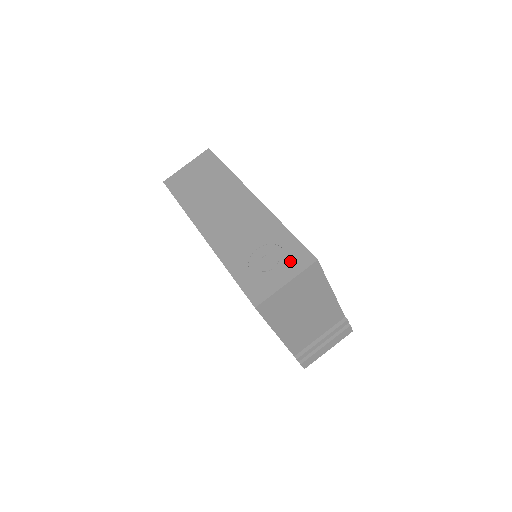
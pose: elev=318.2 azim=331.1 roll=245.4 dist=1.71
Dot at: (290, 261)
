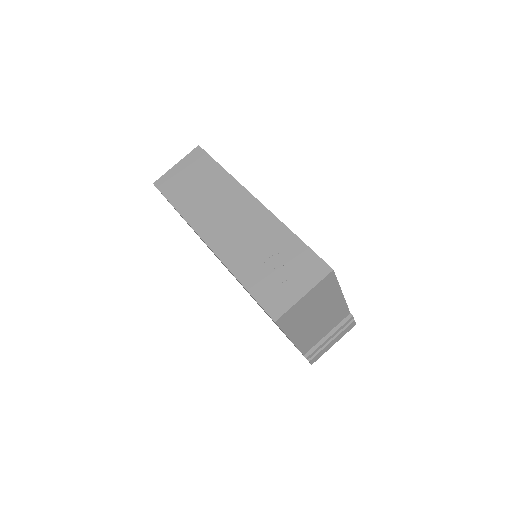
Dot at: (305, 271)
